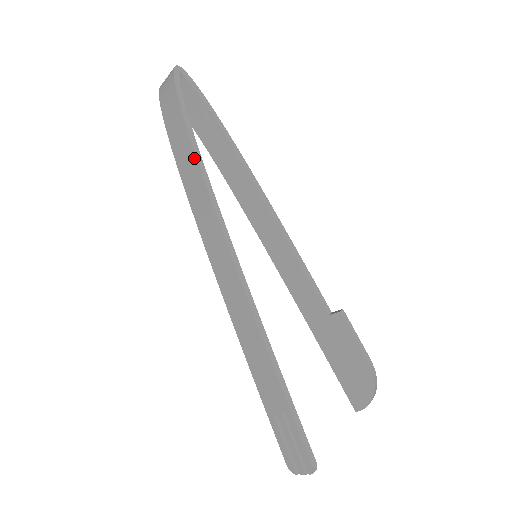
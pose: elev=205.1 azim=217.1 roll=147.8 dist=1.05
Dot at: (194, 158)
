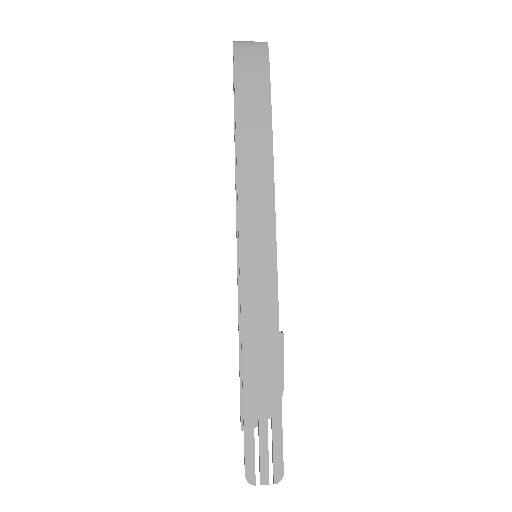
Dot at: (269, 138)
